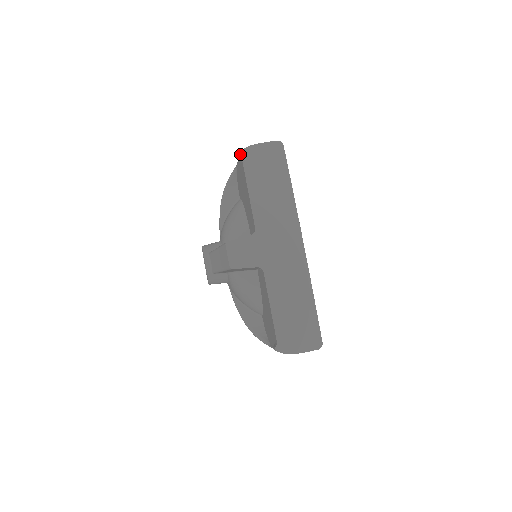
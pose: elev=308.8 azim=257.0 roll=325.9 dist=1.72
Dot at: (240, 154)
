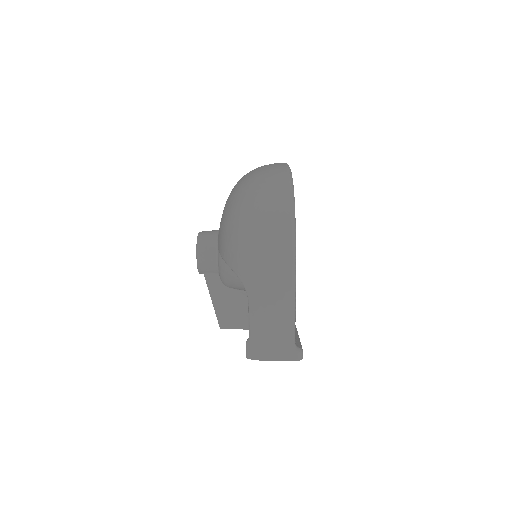
Dot at: (248, 358)
